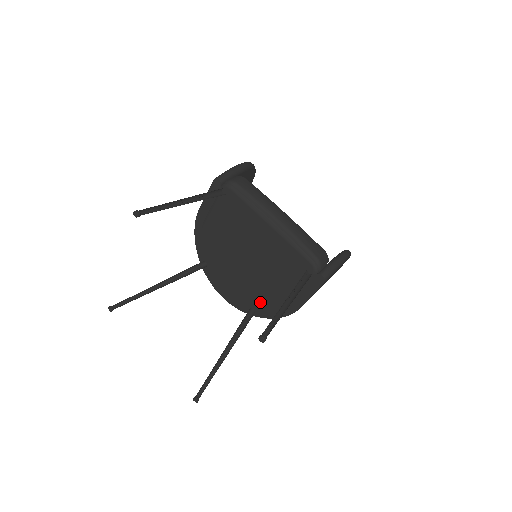
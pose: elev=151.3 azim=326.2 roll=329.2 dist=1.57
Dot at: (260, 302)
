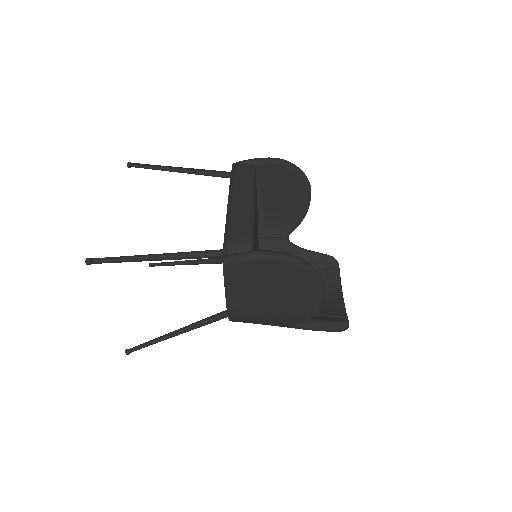
Dot at: occluded
